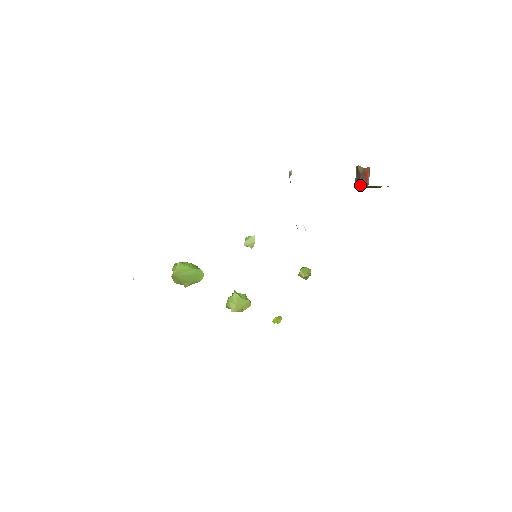
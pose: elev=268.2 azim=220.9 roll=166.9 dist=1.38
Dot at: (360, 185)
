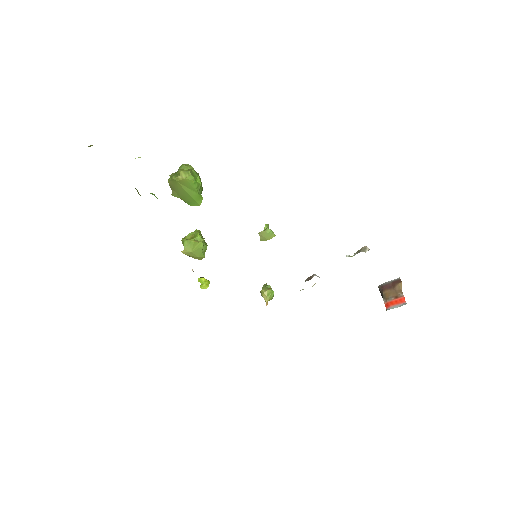
Dot at: (382, 292)
